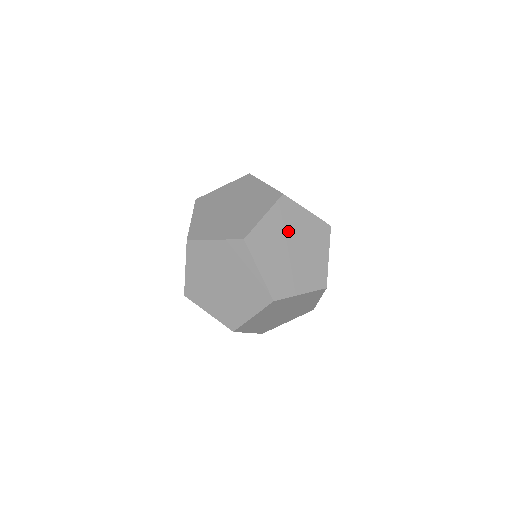
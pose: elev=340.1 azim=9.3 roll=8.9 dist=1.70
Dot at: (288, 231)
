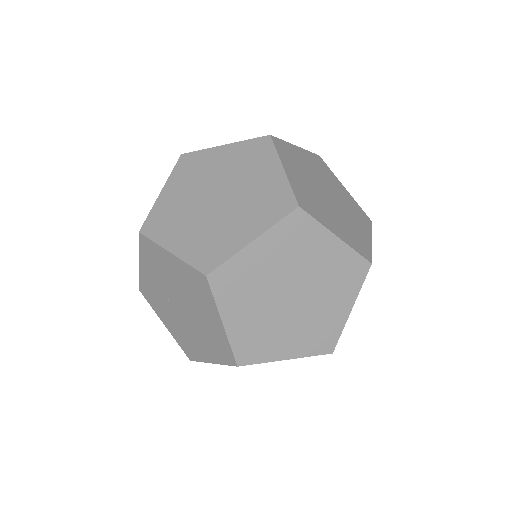
Dot at: (309, 176)
